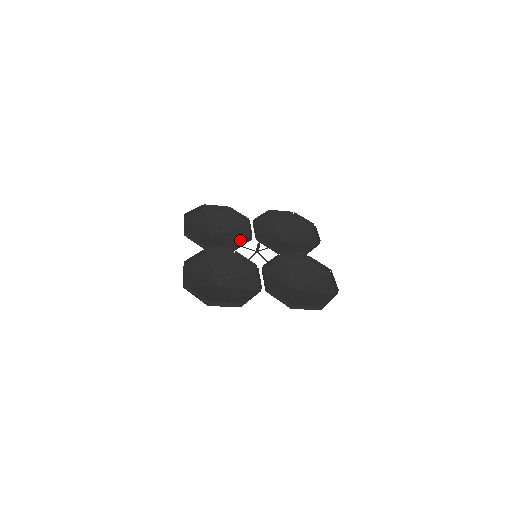
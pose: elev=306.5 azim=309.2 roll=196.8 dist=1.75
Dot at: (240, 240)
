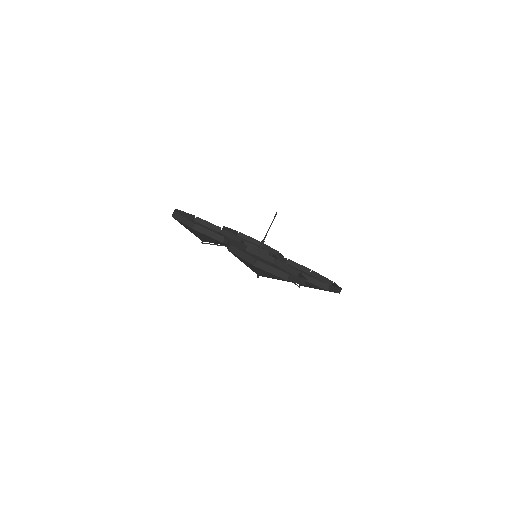
Dot at: occluded
